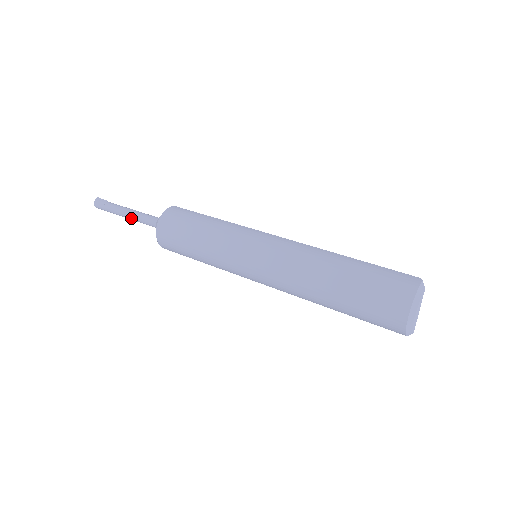
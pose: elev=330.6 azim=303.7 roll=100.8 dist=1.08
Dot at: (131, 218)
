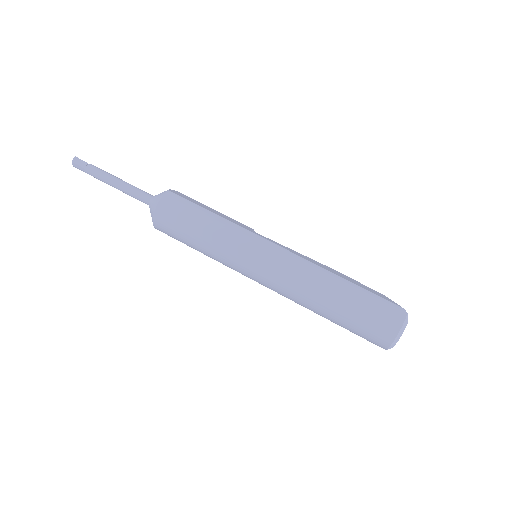
Dot at: occluded
